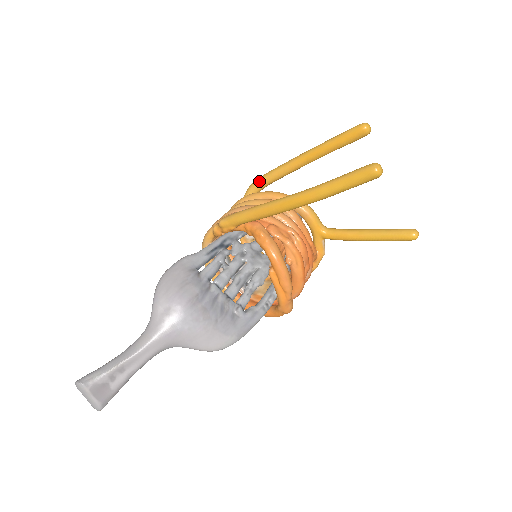
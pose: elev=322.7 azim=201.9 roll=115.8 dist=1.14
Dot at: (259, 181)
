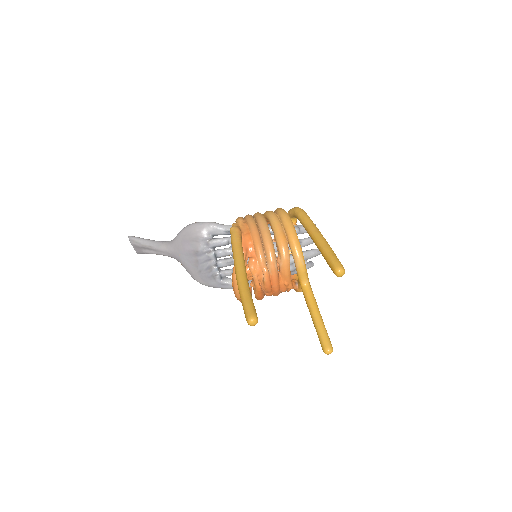
Dot at: (297, 214)
